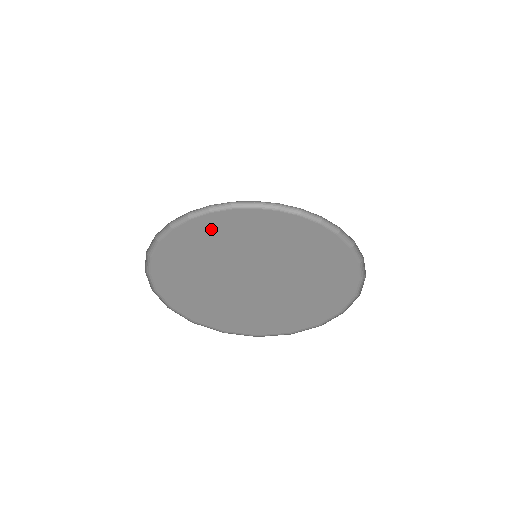
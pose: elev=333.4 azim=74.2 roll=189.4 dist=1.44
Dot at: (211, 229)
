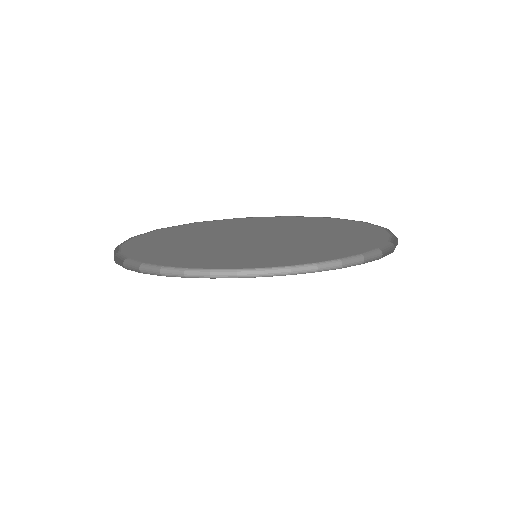
Dot at: occluded
